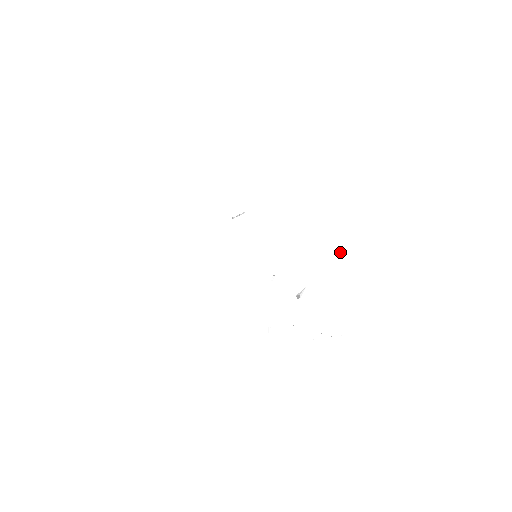
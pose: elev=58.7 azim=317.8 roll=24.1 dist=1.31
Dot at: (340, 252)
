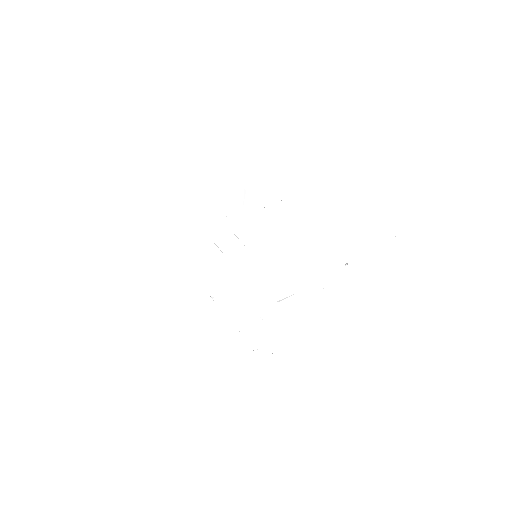
Dot at: (345, 264)
